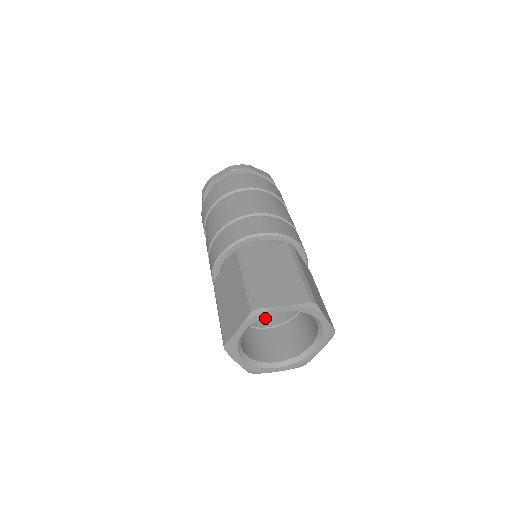
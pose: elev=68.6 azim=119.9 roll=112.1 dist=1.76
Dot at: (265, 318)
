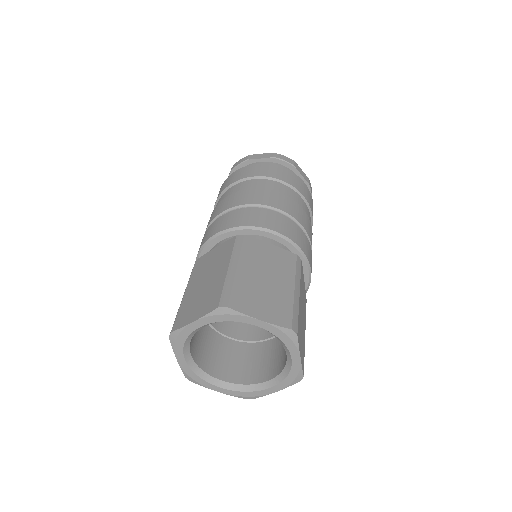
Dot at: (233, 326)
